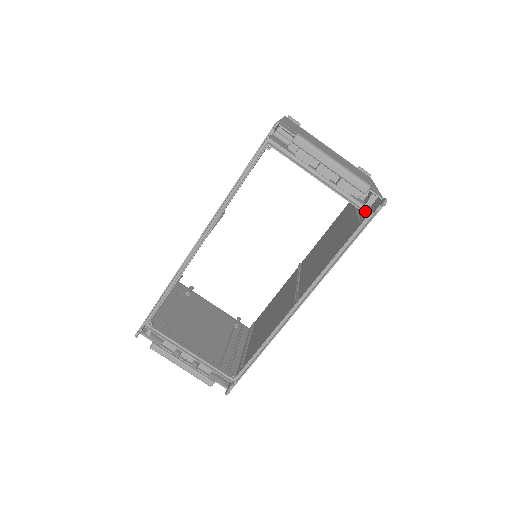
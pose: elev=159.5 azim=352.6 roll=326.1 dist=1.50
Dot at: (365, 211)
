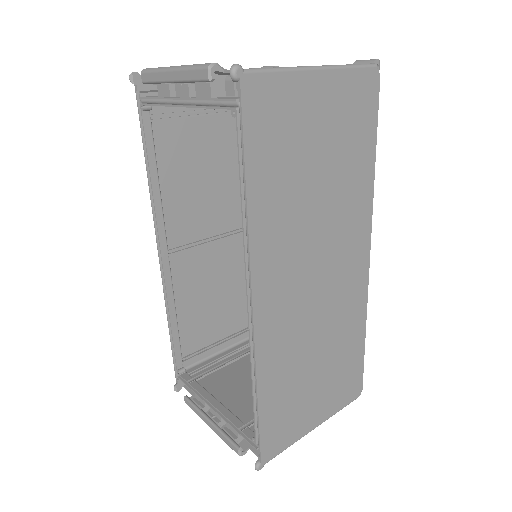
Dot at: (232, 106)
